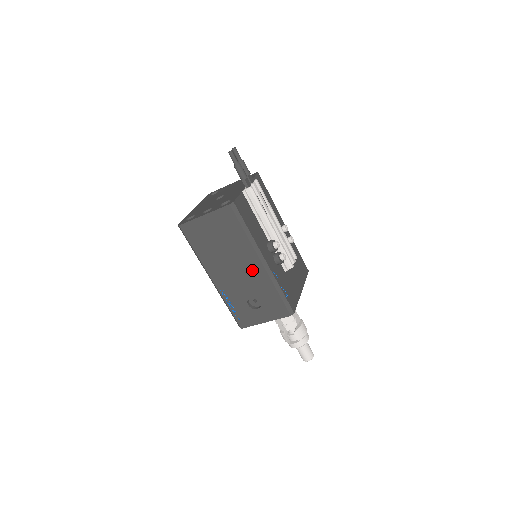
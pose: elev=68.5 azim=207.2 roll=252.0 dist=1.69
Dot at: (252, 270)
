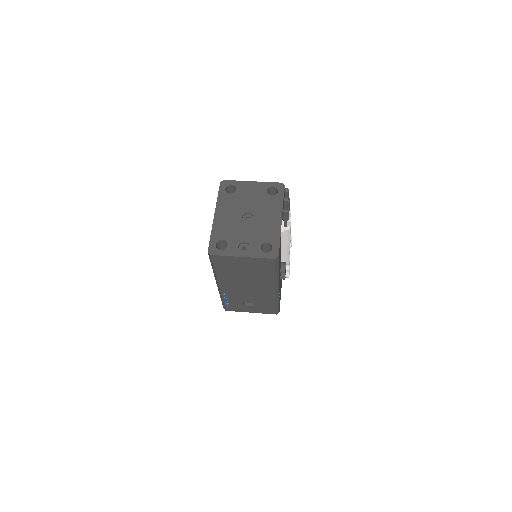
Dot at: (263, 291)
